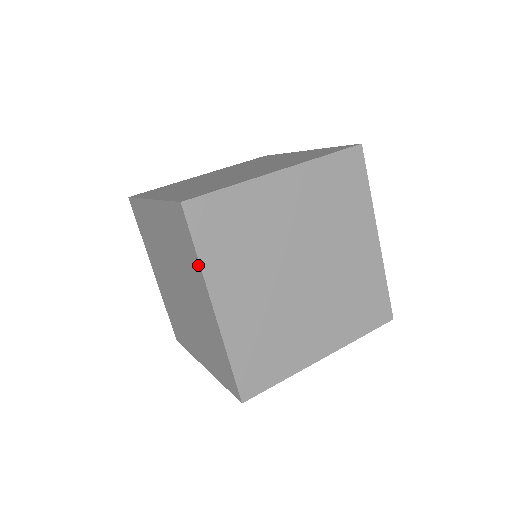
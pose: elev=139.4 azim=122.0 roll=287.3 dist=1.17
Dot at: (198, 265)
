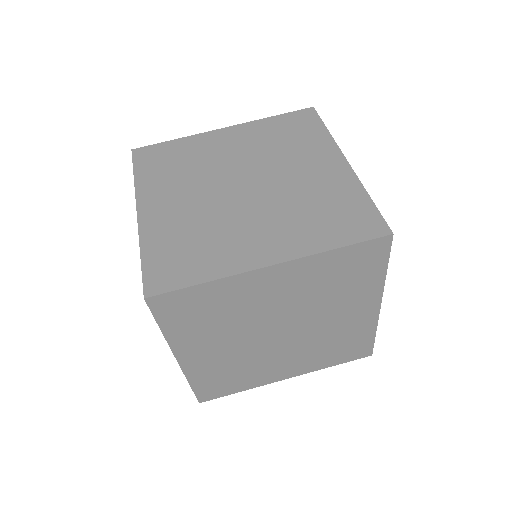
Dot at: (163, 333)
